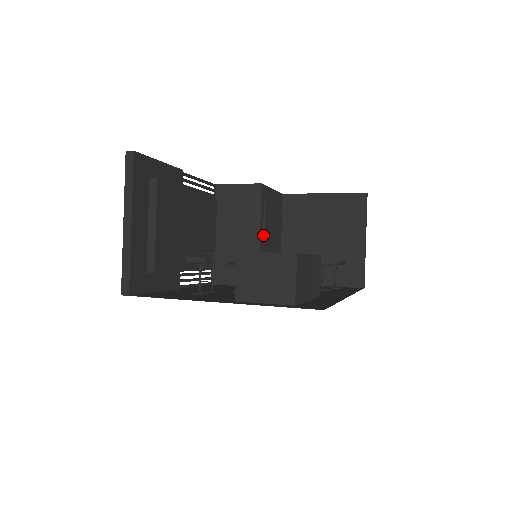
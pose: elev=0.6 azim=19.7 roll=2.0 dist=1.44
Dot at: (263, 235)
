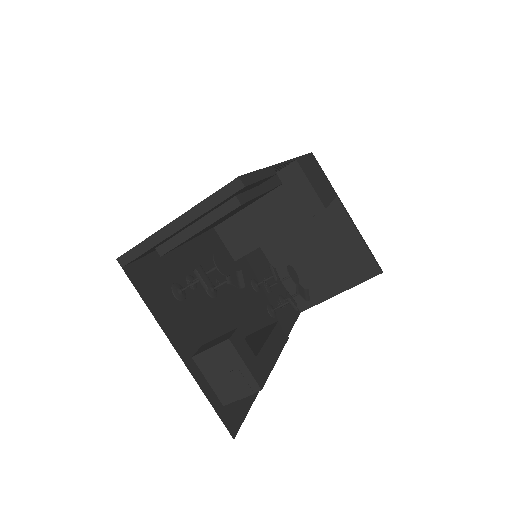
Dot at: occluded
